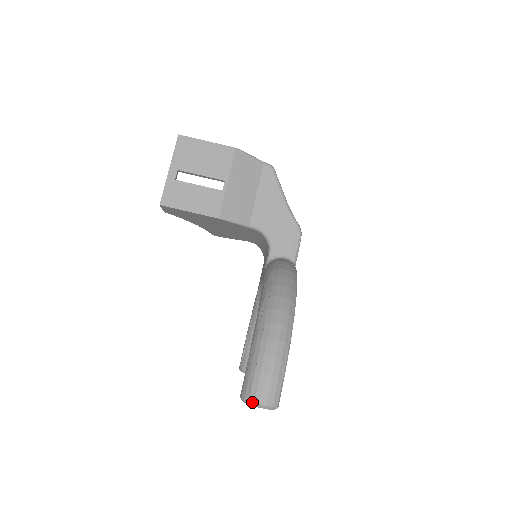
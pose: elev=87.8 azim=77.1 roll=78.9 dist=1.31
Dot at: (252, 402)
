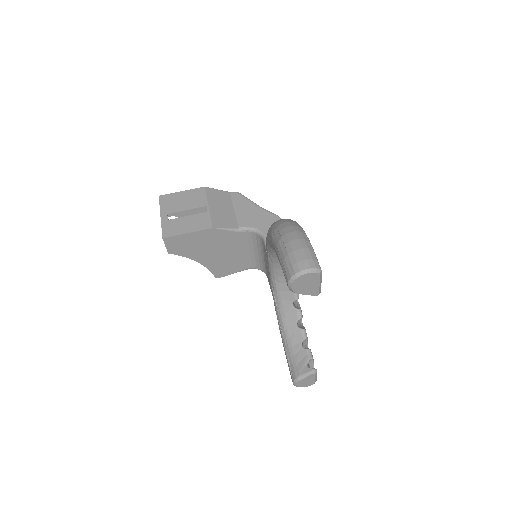
Dot at: (298, 272)
